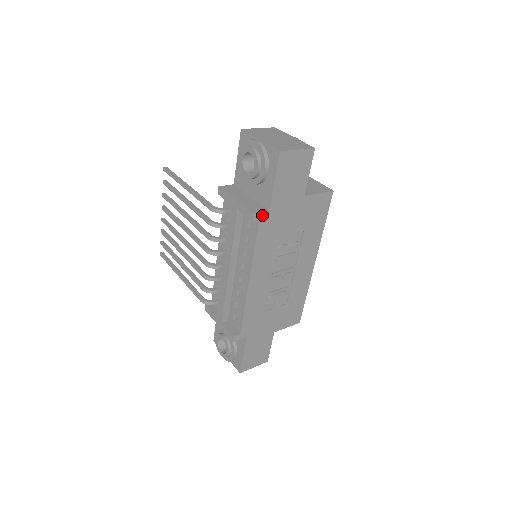
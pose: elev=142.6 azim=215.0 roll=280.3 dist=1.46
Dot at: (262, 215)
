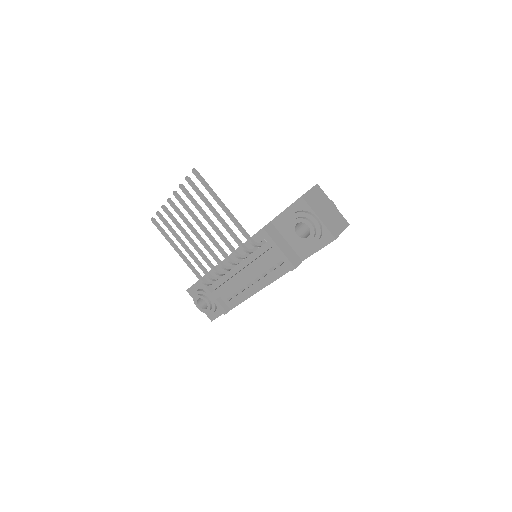
Dot at: (297, 265)
